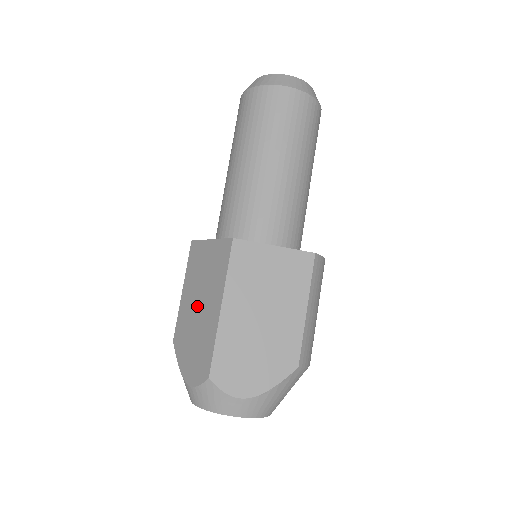
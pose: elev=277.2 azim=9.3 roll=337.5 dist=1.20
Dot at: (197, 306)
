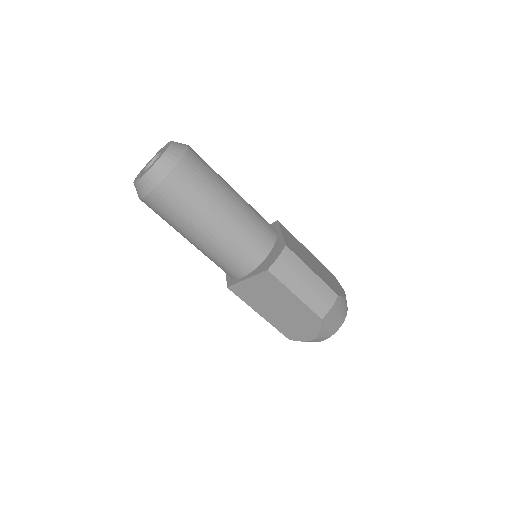
Dot at: occluded
